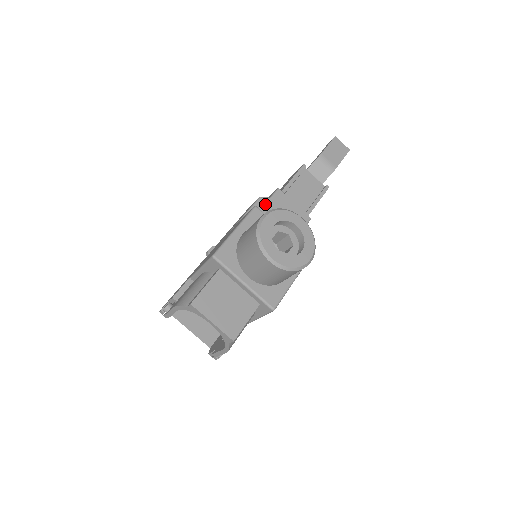
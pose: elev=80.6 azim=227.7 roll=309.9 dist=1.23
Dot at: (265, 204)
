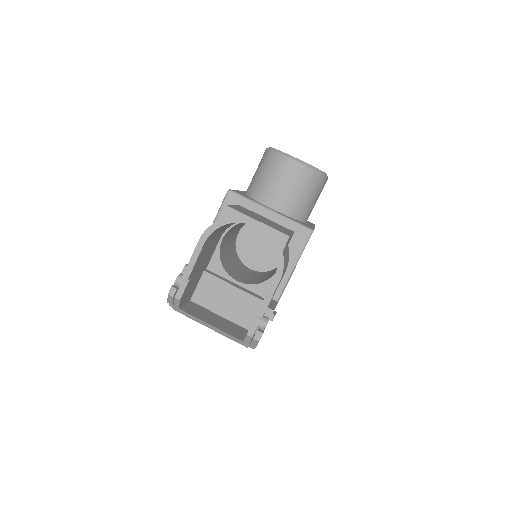
Dot at: occluded
